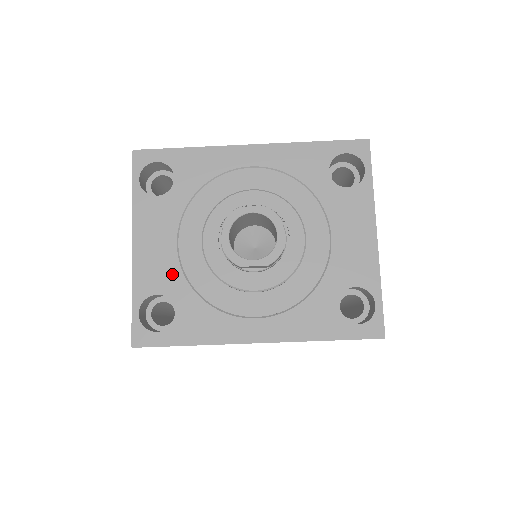
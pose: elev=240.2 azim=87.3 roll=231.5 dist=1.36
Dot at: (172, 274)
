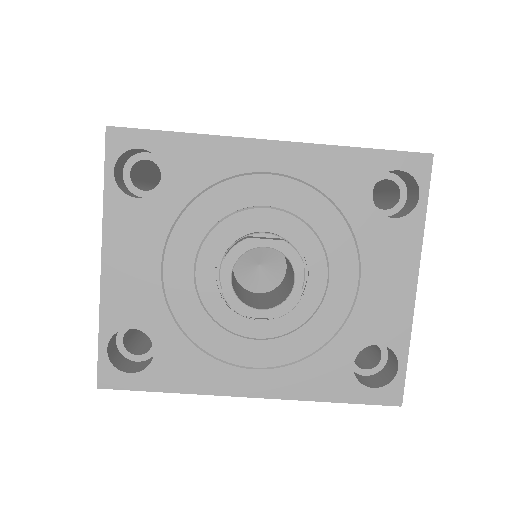
Dot at: (152, 305)
